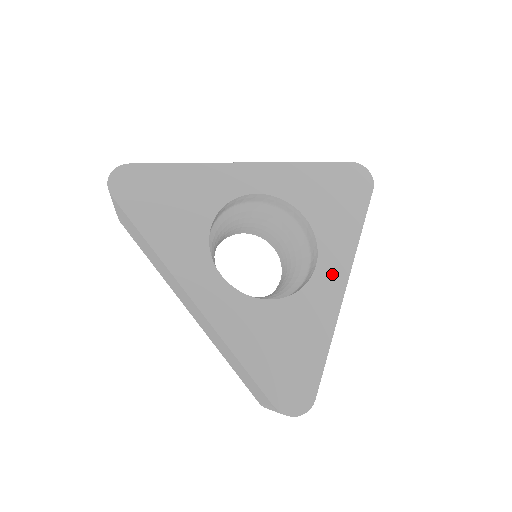
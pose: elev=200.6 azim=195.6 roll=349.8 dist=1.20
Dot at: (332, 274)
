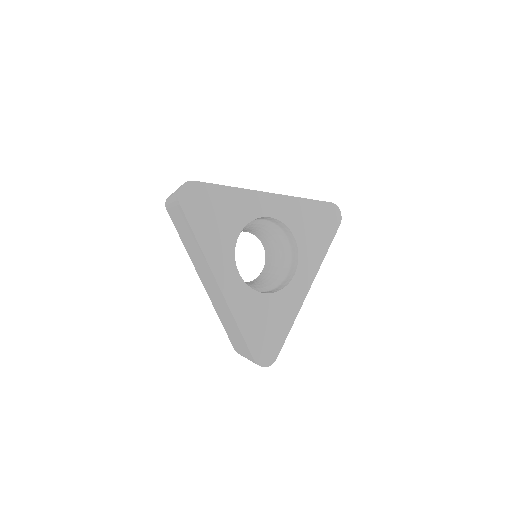
Dot at: (303, 281)
